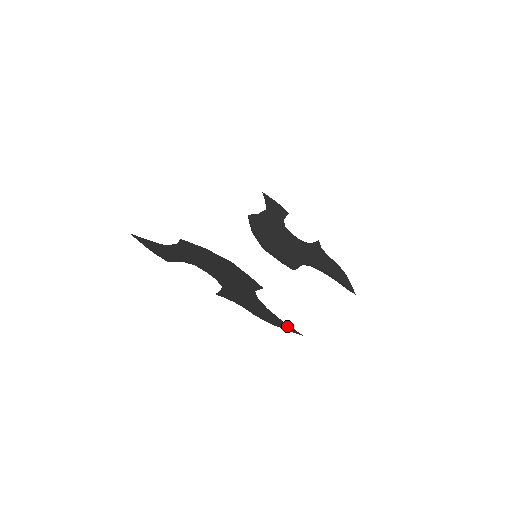
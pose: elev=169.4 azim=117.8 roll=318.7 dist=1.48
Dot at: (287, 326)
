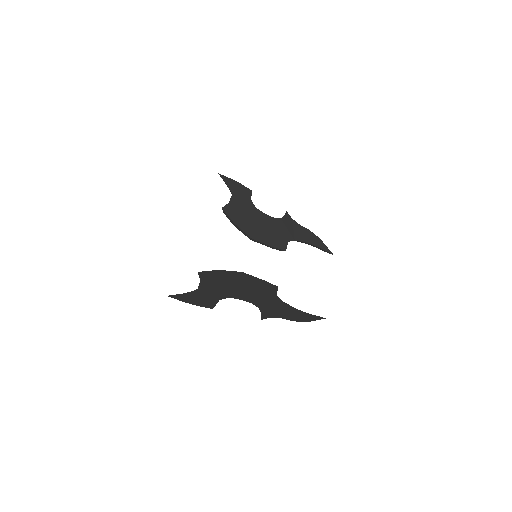
Dot at: (314, 317)
